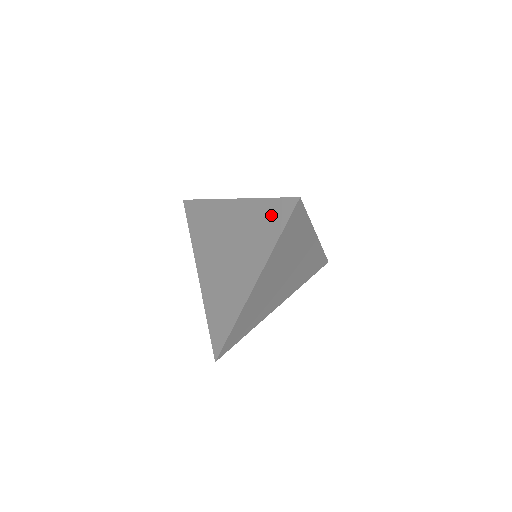
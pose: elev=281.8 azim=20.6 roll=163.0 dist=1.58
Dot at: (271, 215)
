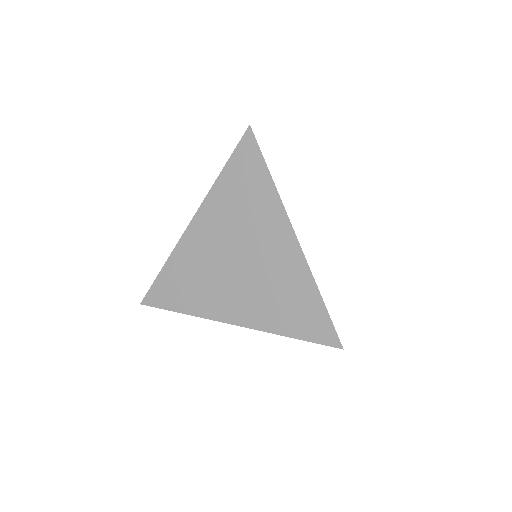
Dot at: (242, 171)
